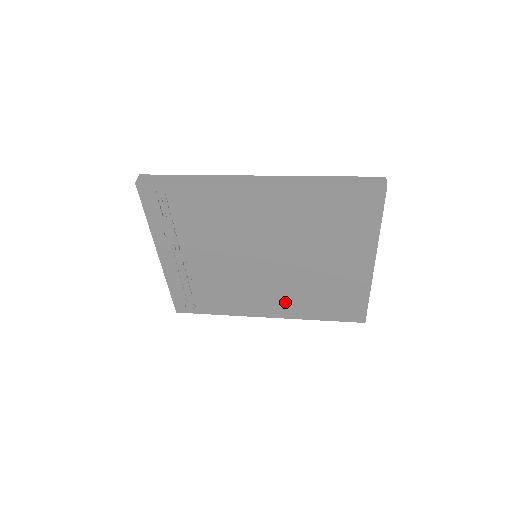
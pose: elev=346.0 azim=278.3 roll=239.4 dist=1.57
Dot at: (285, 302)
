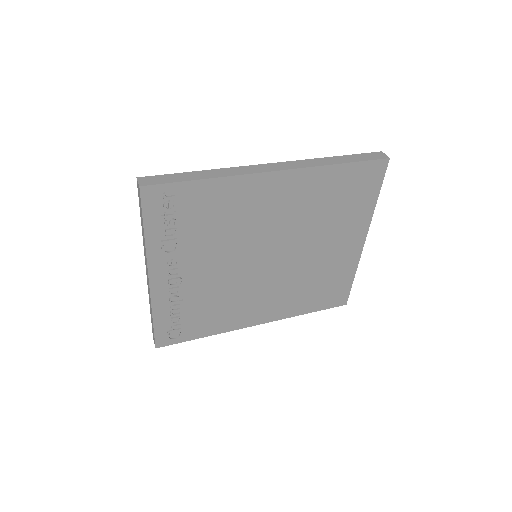
Dot at: (278, 302)
